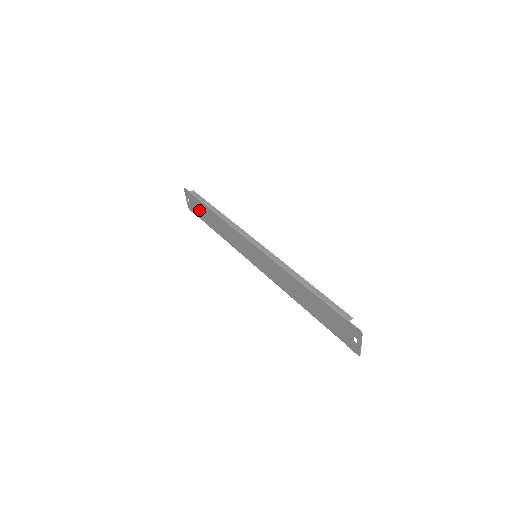
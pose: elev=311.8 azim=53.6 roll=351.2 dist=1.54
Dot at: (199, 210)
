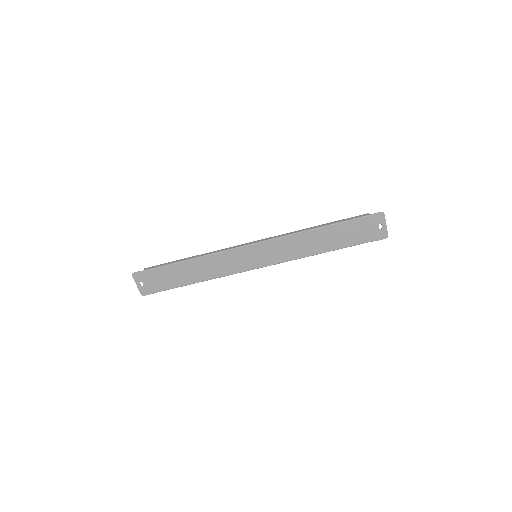
Dot at: (162, 280)
